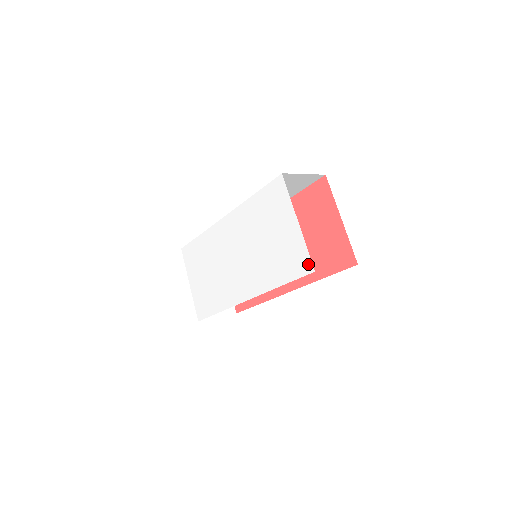
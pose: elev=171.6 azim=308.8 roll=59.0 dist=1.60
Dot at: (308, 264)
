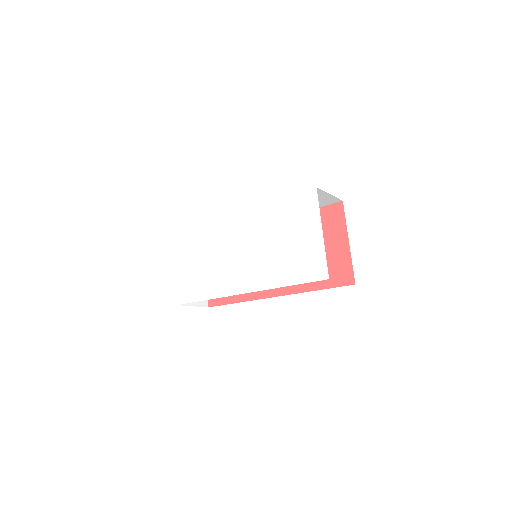
Dot at: (323, 271)
